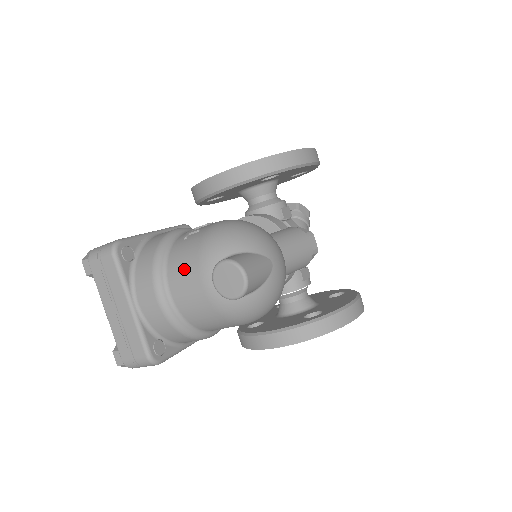
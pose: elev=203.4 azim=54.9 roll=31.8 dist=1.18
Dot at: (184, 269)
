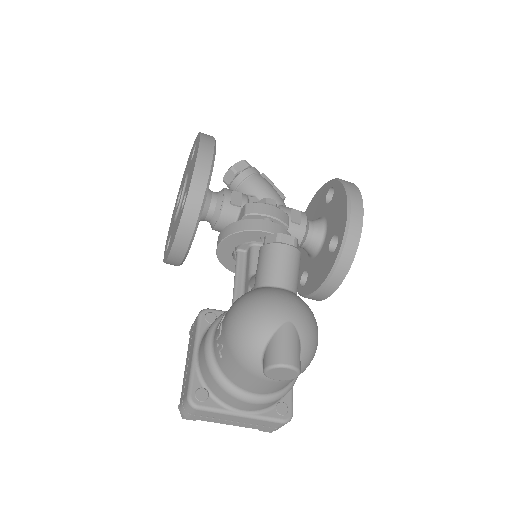
Dot at: (246, 380)
